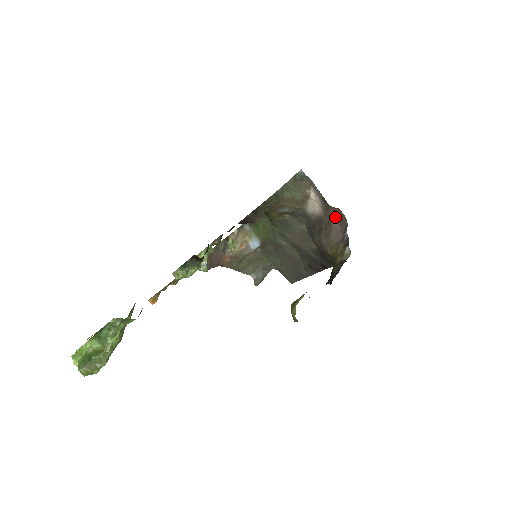
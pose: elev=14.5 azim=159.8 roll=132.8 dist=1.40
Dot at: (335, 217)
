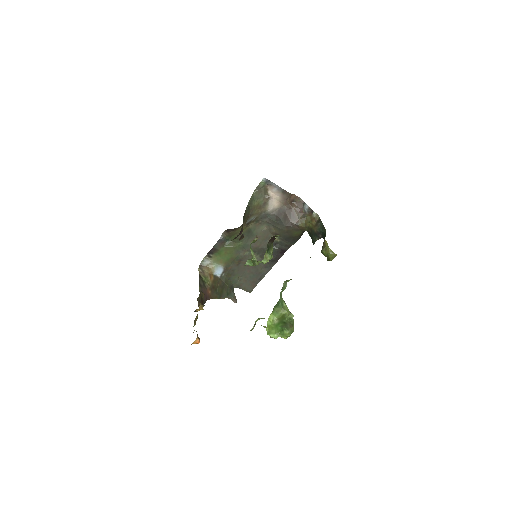
Dot at: (291, 202)
